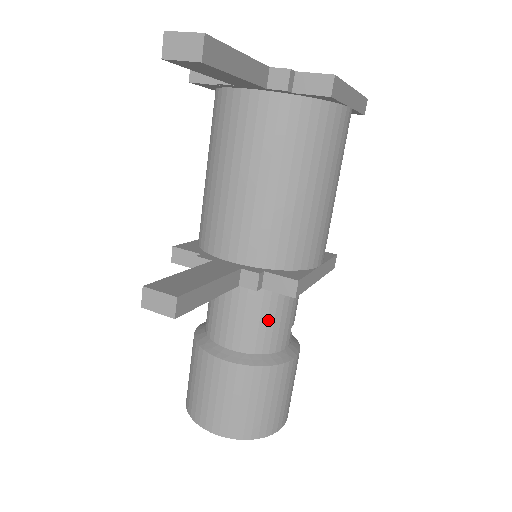
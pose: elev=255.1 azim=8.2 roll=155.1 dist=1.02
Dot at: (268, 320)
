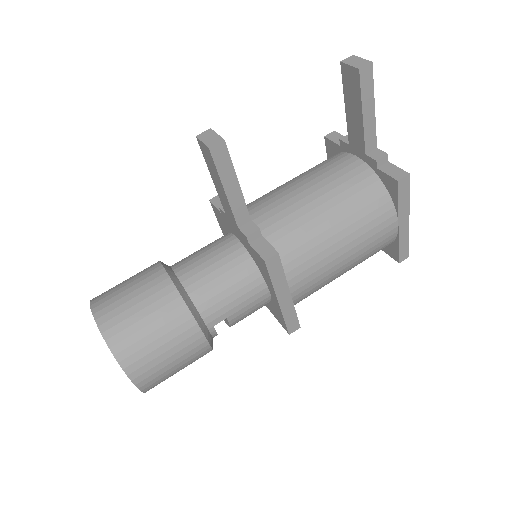
Dot at: (223, 283)
